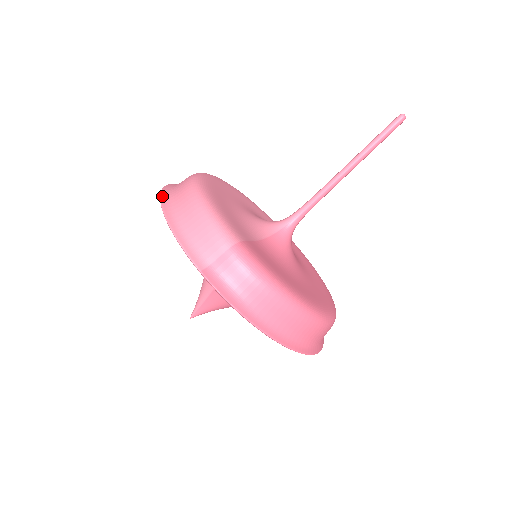
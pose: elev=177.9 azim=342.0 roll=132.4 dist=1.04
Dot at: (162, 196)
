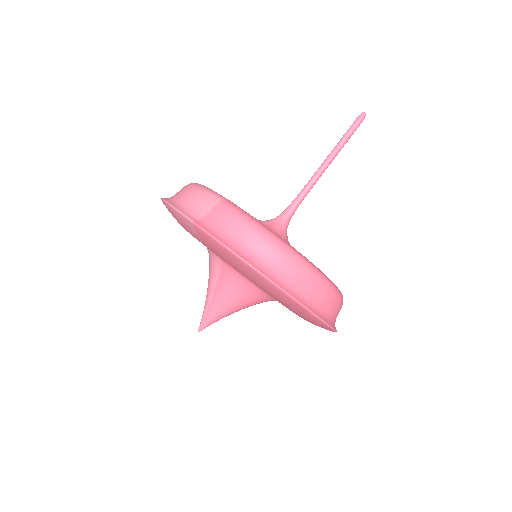
Dot at: occluded
